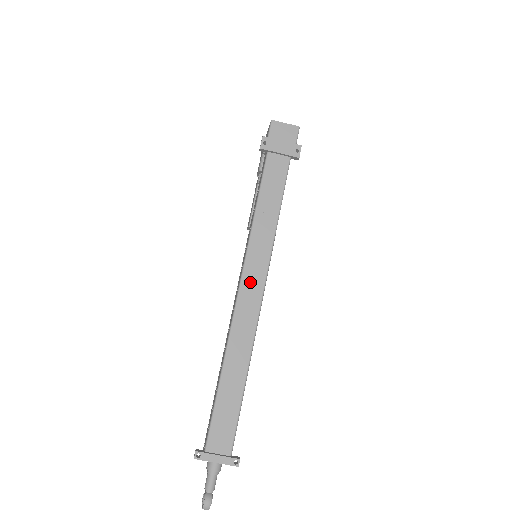
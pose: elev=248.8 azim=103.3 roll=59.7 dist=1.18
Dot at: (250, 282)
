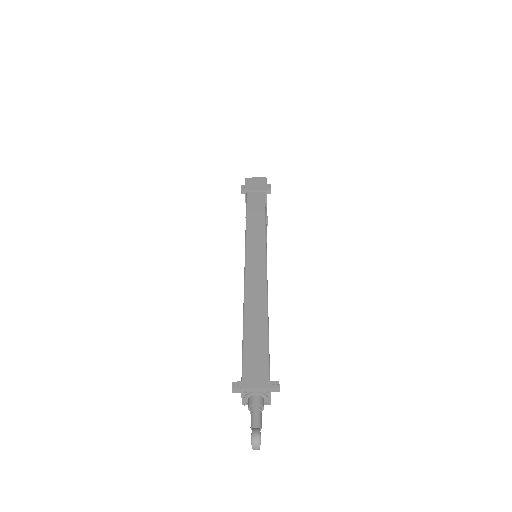
Dot at: (253, 259)
